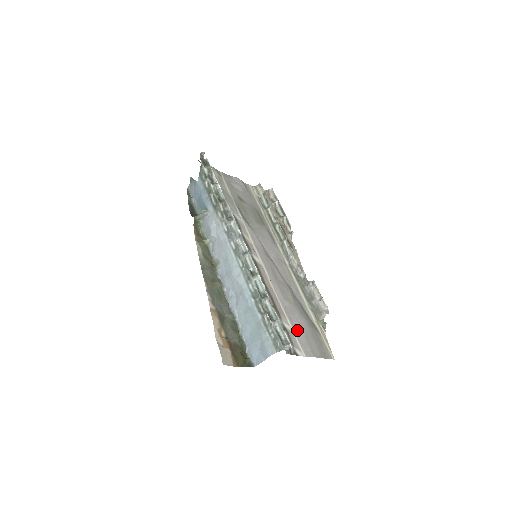
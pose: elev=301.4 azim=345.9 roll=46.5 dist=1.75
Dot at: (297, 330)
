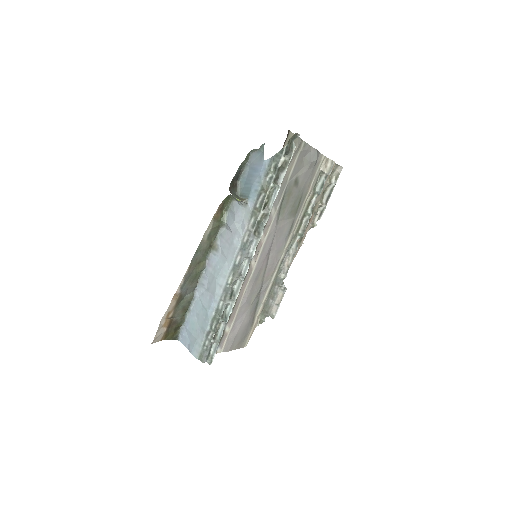
Dot at: (234, 330)
